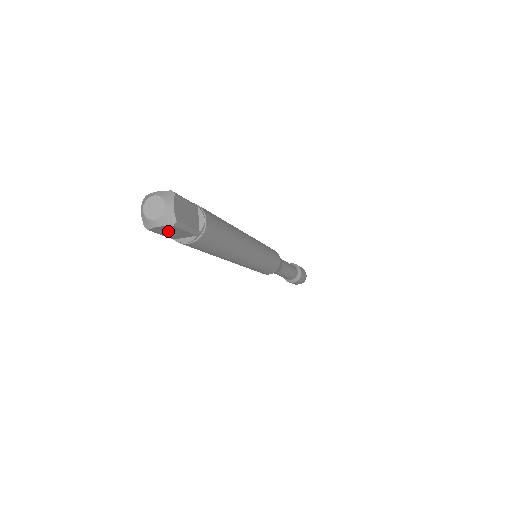
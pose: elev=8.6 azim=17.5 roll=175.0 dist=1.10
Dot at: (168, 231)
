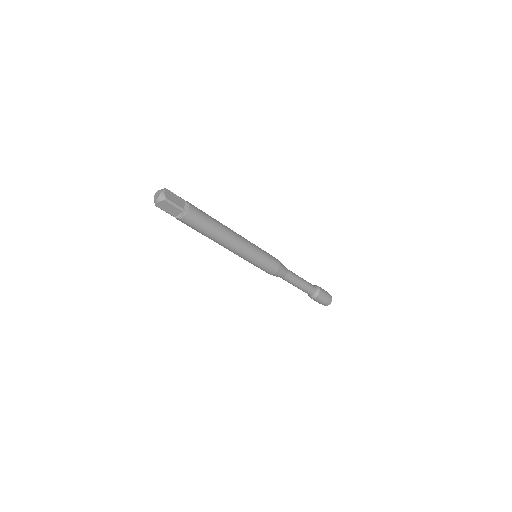
Dot at: (166, 207)
